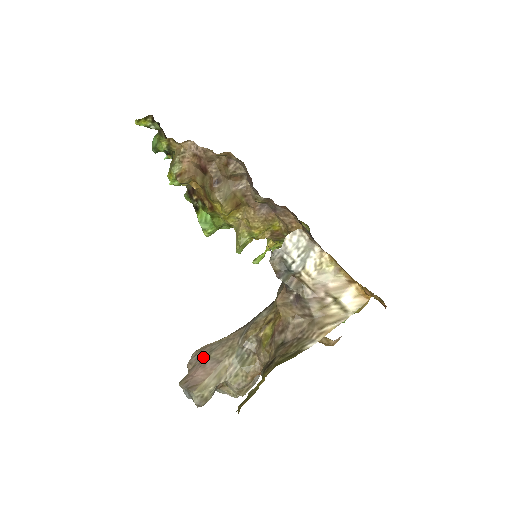
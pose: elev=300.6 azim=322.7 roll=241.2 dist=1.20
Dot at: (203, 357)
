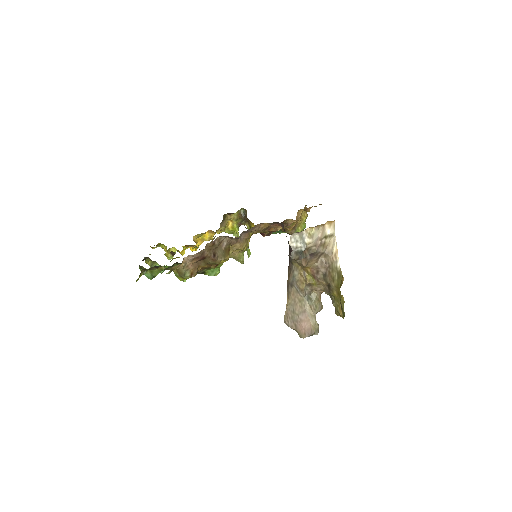
Dot at: (294, 318)
